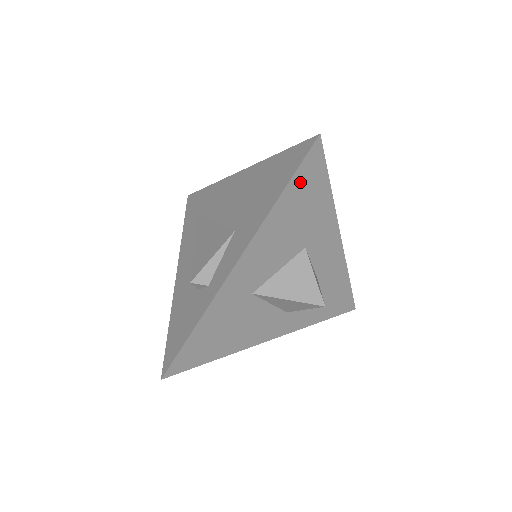
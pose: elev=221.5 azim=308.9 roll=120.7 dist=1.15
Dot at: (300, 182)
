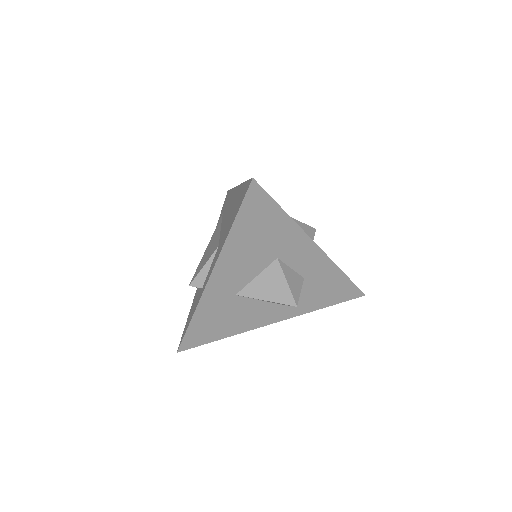
Dot at: (248, 215)
